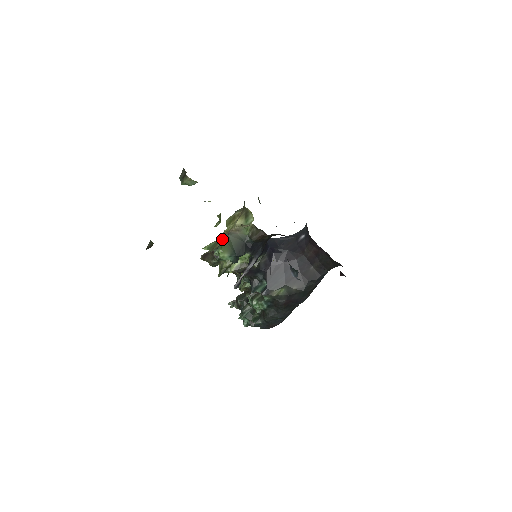
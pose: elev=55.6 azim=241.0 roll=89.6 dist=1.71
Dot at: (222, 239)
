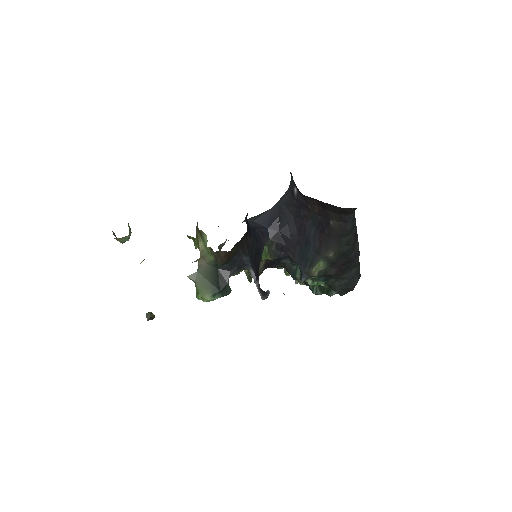
Dot at: occluded
